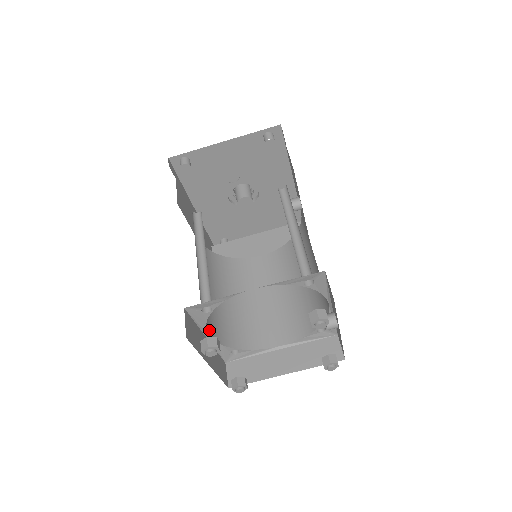
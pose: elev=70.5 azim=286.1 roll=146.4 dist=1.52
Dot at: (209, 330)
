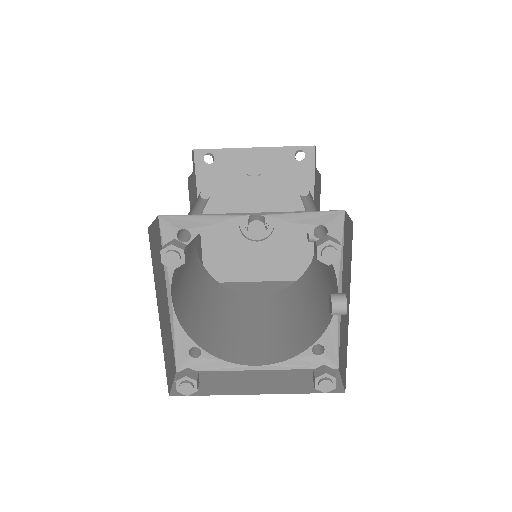
Dot at: (174, 296)
